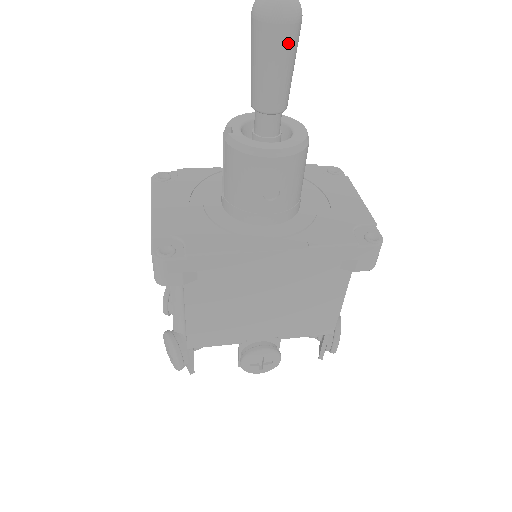
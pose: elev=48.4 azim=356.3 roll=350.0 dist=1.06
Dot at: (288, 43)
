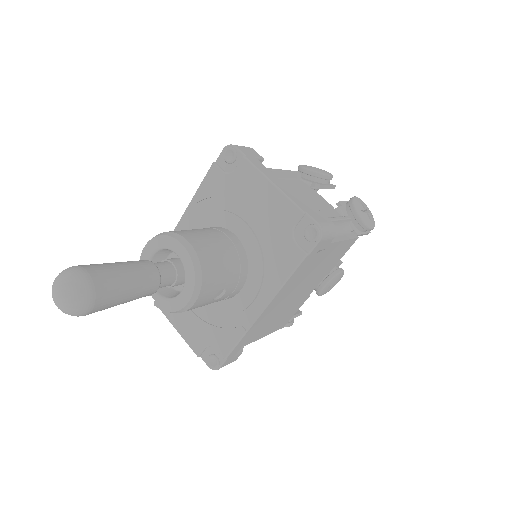
Dot at: (109, 298)
